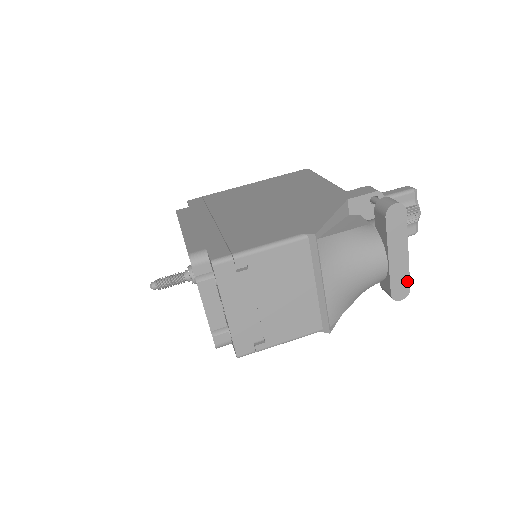
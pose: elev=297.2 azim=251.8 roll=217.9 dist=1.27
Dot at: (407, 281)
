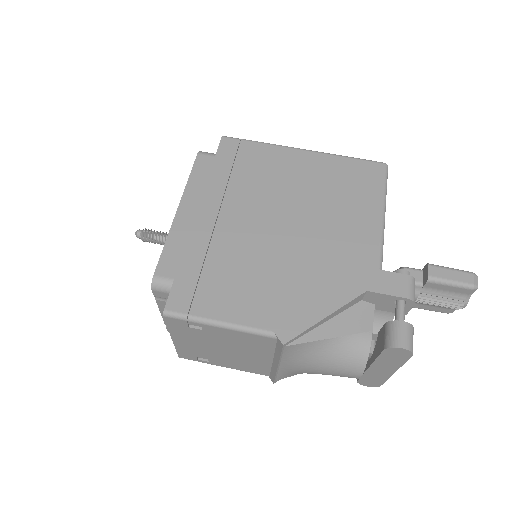
Dot at: (381, 382)
